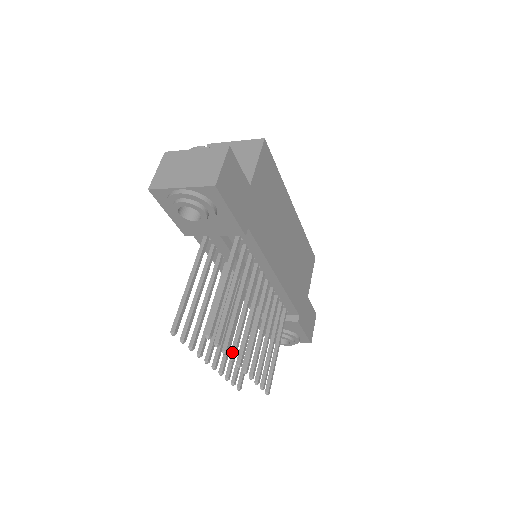
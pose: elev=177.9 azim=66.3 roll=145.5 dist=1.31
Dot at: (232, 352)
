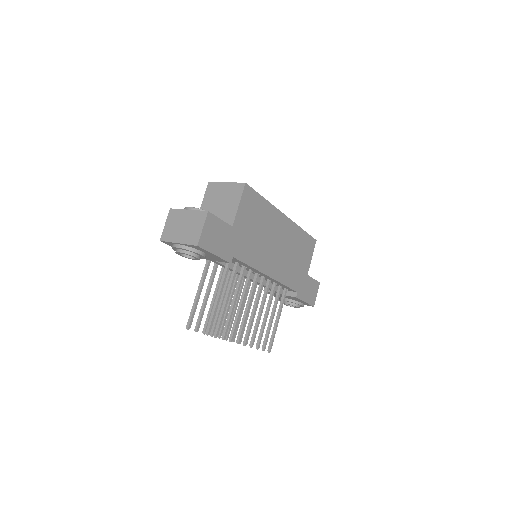
Dot at: (231, 336)
